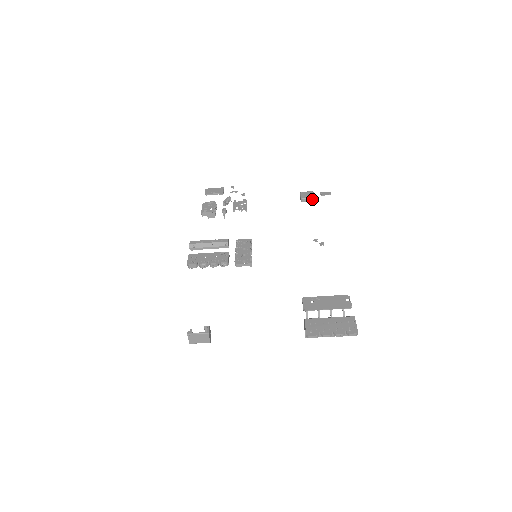
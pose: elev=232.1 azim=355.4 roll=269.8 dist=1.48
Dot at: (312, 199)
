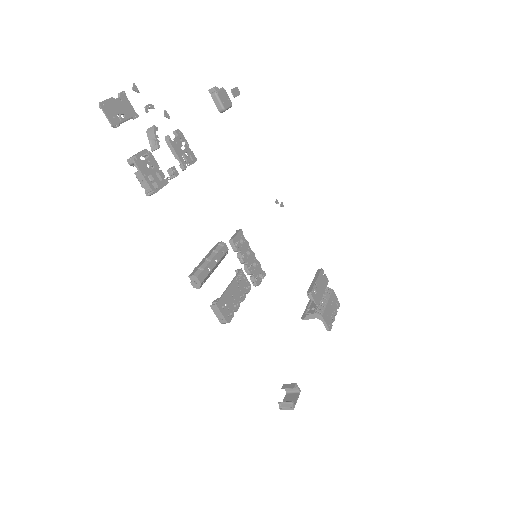
Dot at: (230, 107)
